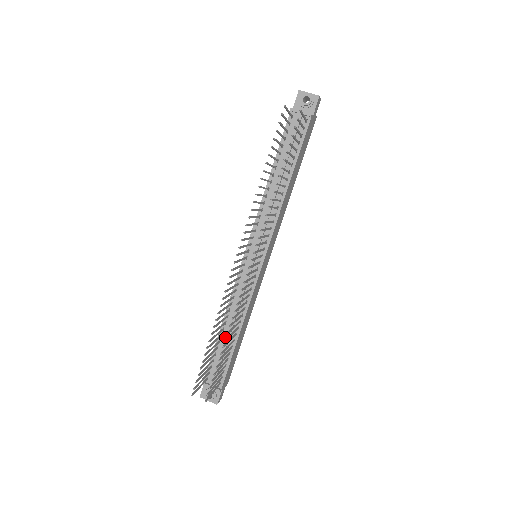
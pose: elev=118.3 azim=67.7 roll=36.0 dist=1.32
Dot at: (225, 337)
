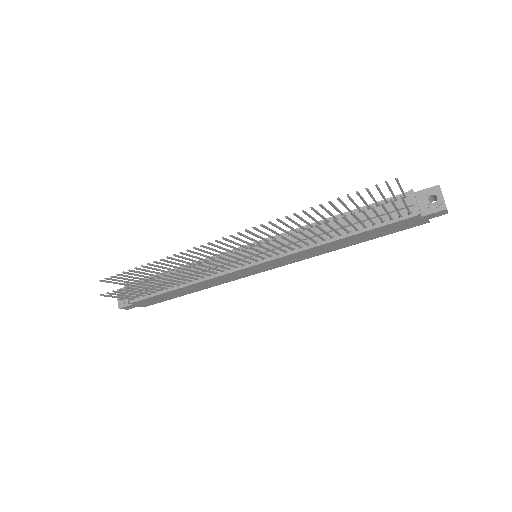
Dot at: occluded
